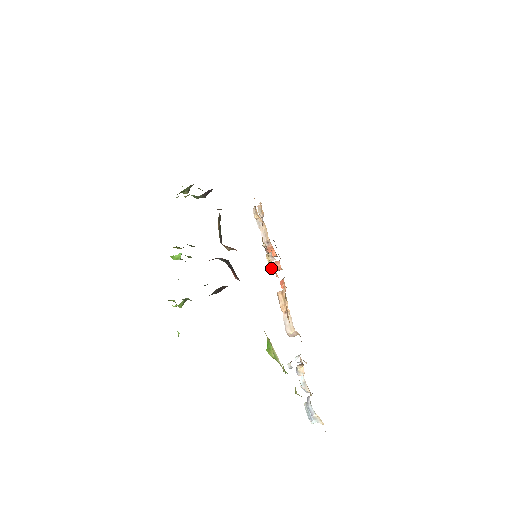
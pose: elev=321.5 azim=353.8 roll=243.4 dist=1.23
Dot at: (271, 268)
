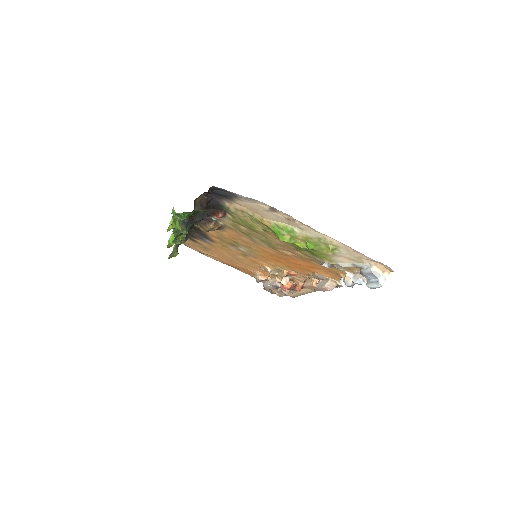
Dot at: (283, 272)
